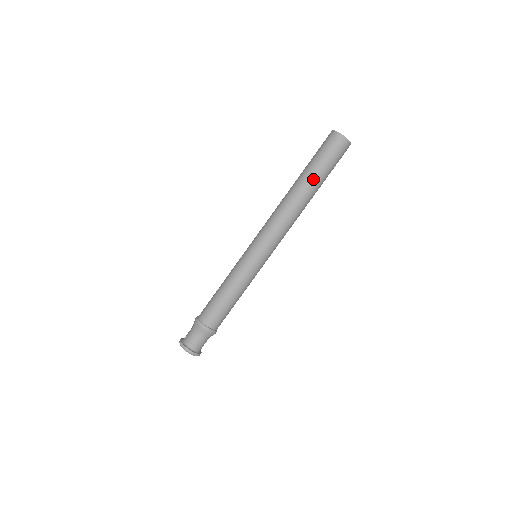
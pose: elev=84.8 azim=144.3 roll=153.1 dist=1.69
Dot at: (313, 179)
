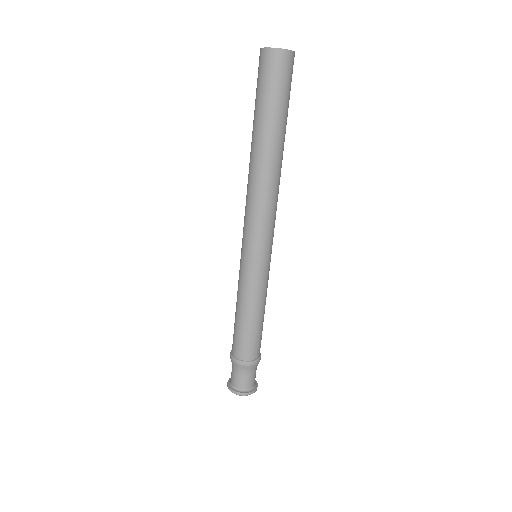
Dot at: (256, 128)
